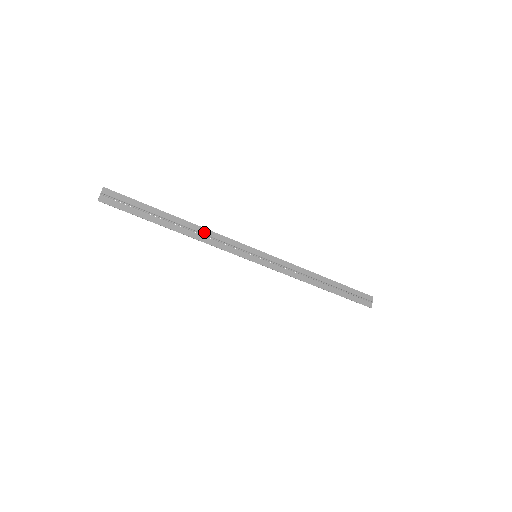
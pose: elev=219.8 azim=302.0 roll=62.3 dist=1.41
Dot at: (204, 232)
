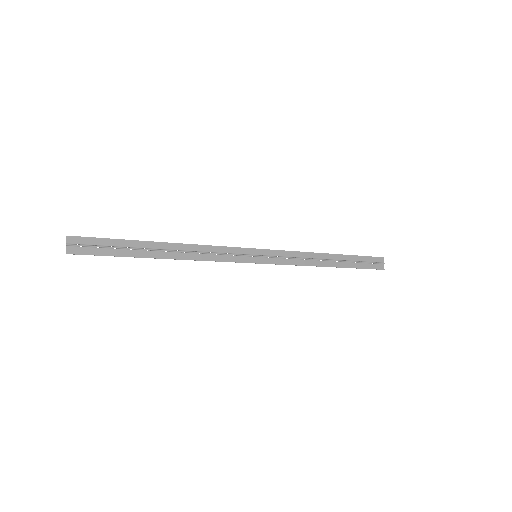
Dot at: (194, 249)
